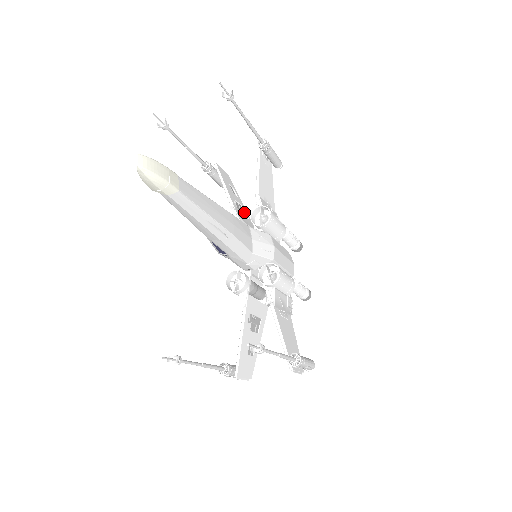
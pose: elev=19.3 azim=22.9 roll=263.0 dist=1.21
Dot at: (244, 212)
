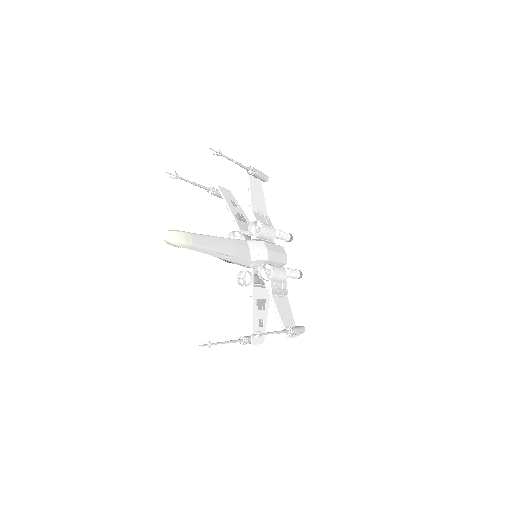
Dot at: (245, 218)
